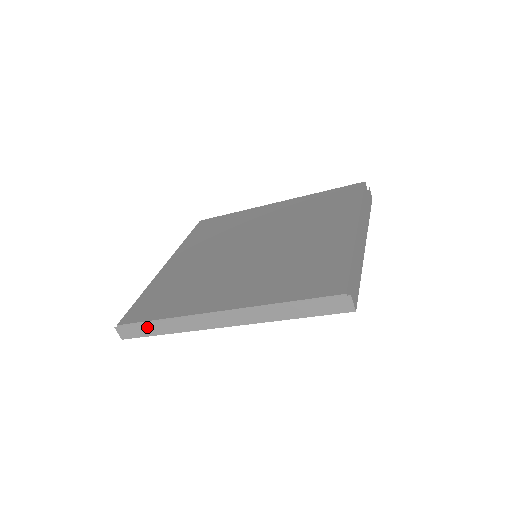
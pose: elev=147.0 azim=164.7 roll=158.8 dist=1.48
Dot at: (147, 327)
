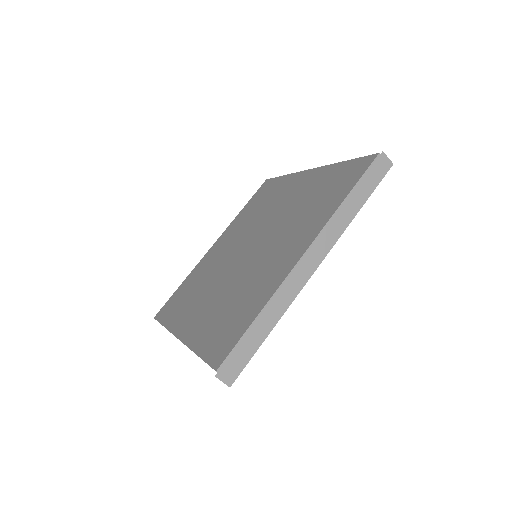
Dot at: (249, 339)
